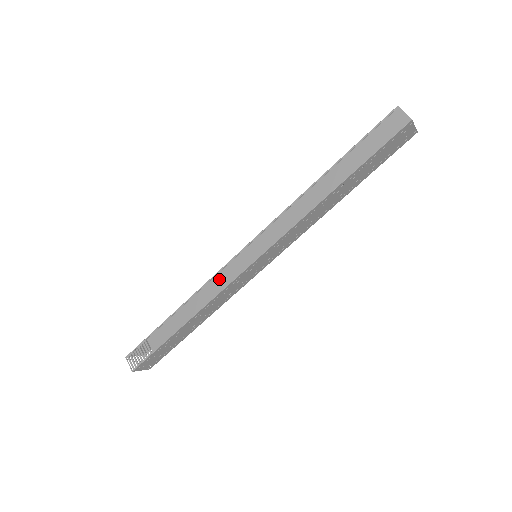
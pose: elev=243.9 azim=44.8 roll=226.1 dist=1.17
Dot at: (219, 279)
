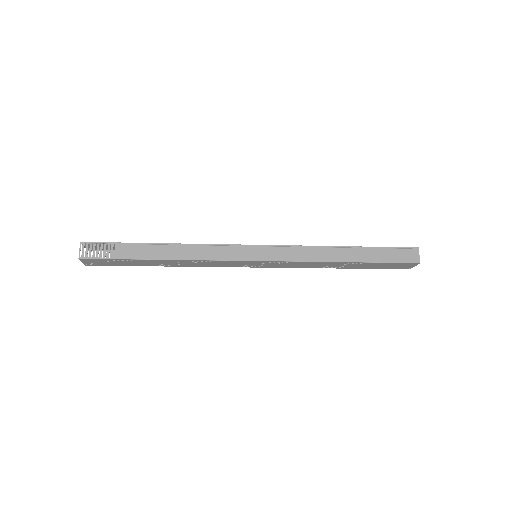
Dot at: (220, 250)
